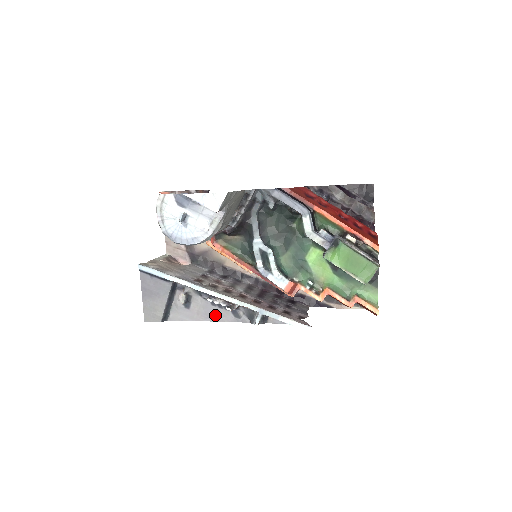
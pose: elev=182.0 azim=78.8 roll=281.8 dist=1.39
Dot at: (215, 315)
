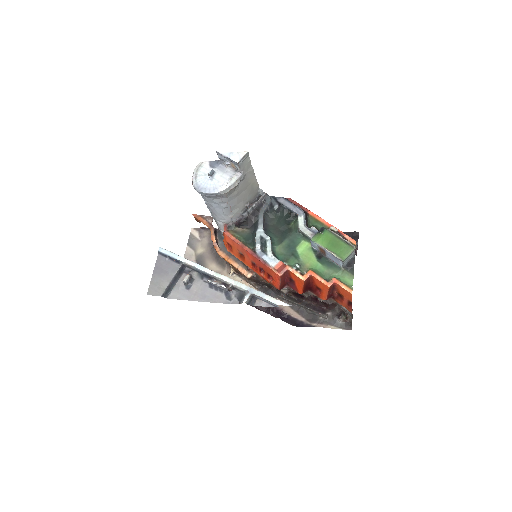
Dot at: (210, 296)
